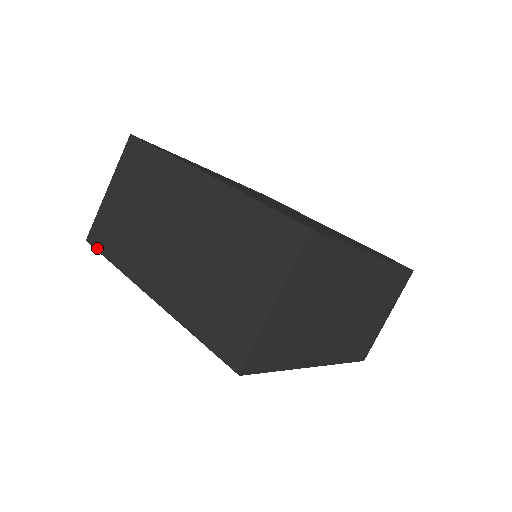
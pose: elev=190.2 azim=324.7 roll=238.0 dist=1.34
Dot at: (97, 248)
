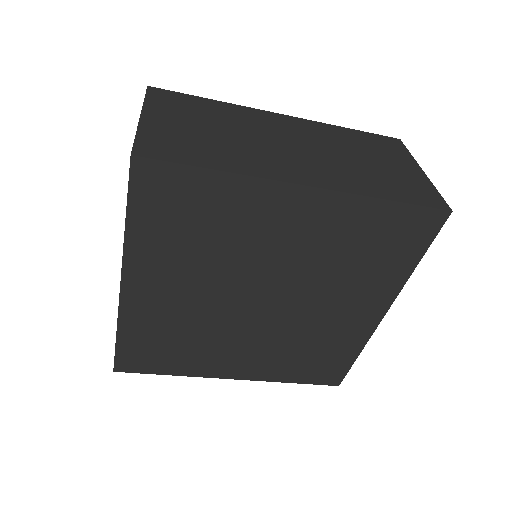
Dot at: (168, 159)
